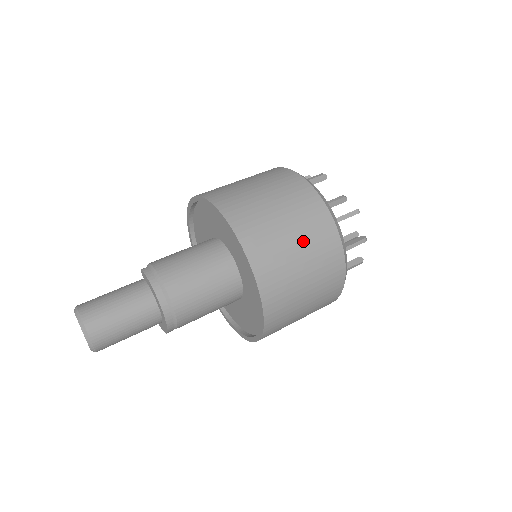
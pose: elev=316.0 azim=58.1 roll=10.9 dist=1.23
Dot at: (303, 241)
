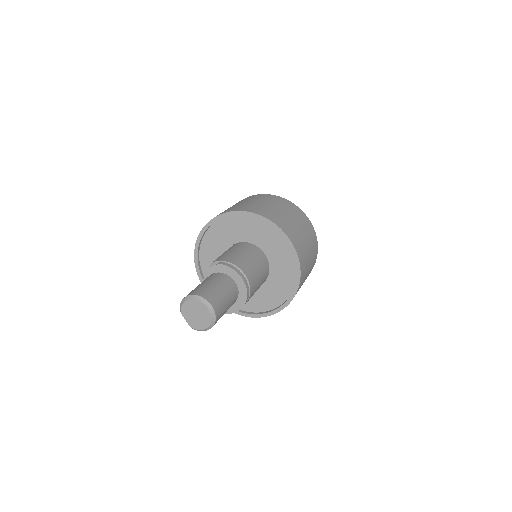
Dot at: (305, 233)
